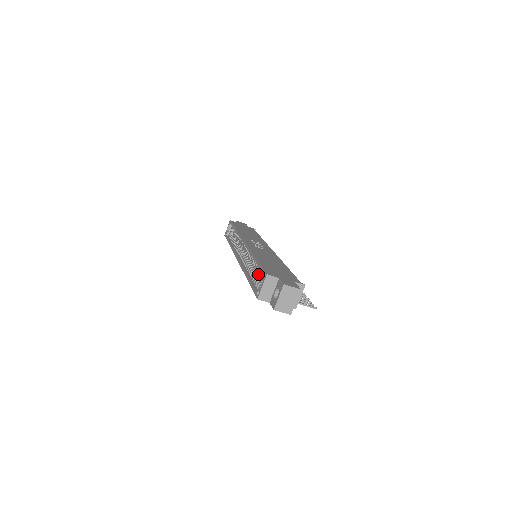
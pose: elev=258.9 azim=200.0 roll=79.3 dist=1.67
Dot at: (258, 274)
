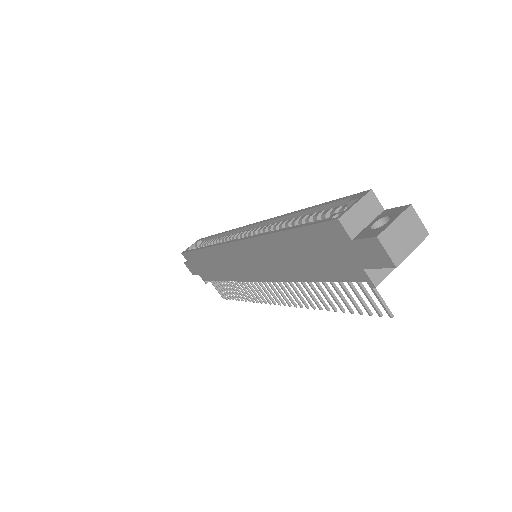
Dot at: occluded
